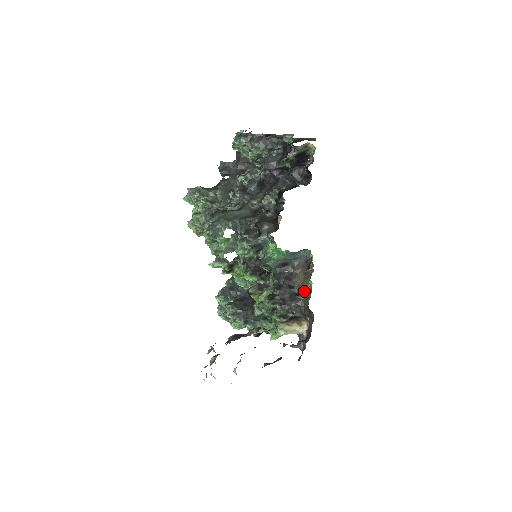
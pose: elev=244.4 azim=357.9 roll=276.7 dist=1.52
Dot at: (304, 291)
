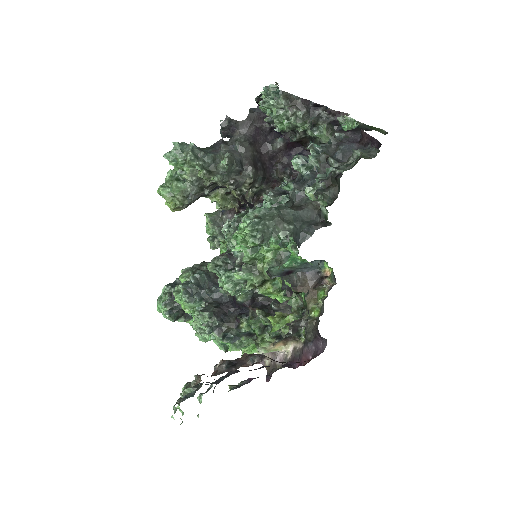
Dot at: (309, 310)
